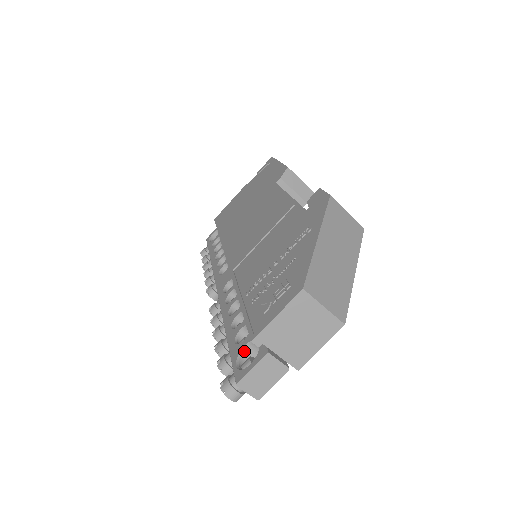
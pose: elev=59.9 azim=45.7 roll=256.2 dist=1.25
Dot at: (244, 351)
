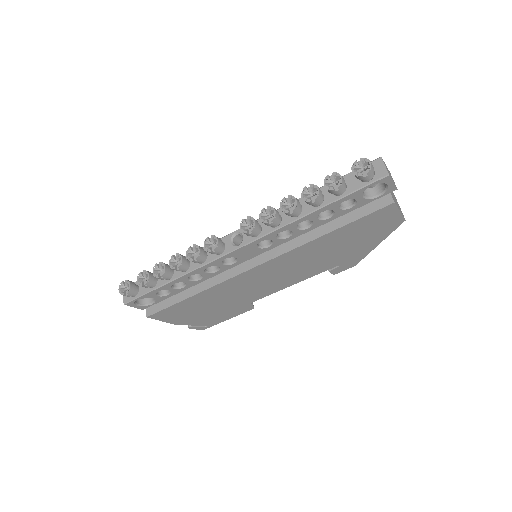
Dot at: occluded
